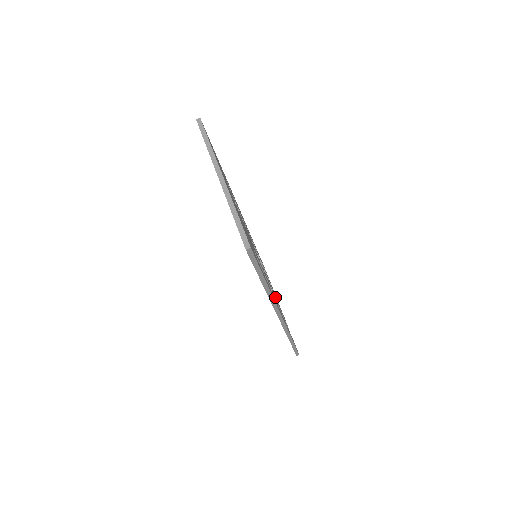
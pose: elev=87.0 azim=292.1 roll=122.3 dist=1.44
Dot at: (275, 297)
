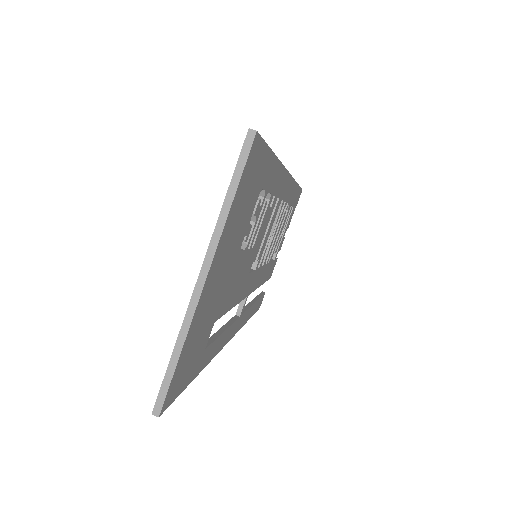
Dot at: (262, 275)
